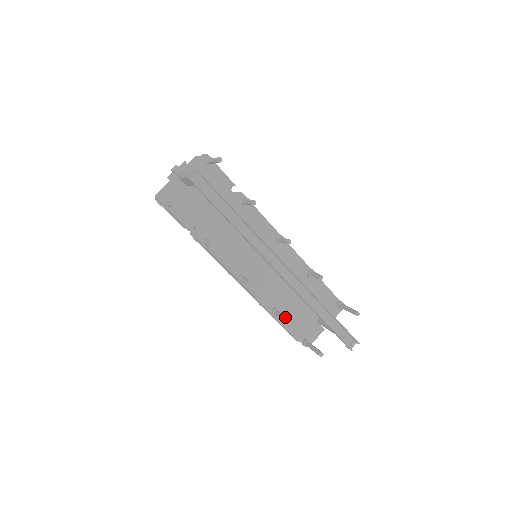
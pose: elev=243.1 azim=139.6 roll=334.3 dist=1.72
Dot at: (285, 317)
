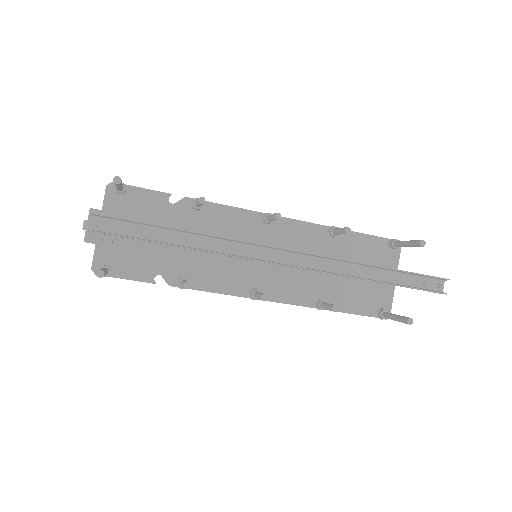
Dot at: (335, 306)
